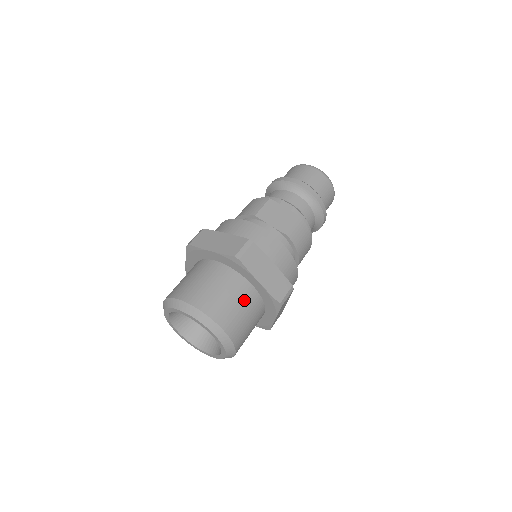
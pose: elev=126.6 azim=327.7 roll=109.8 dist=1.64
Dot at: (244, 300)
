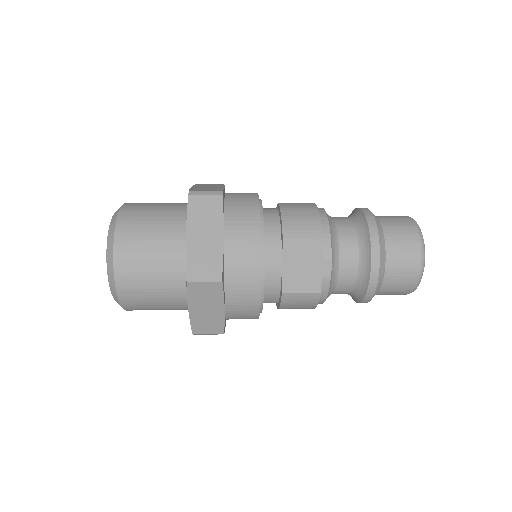
Dot at: (169, 204)
